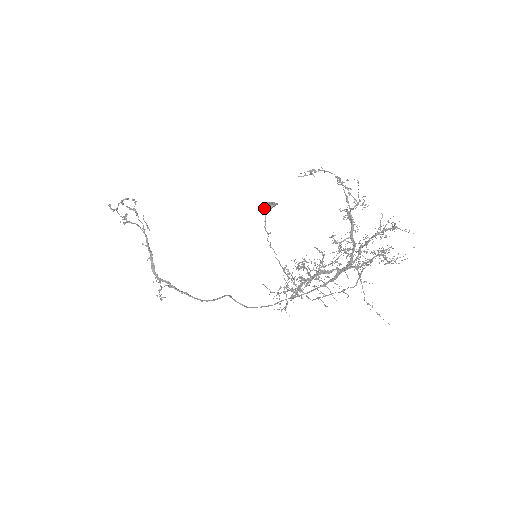
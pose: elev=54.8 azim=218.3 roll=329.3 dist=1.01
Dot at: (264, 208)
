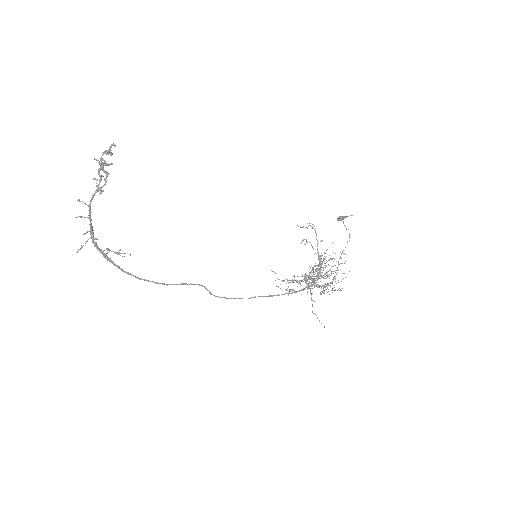
Dot at: (343, 217)
